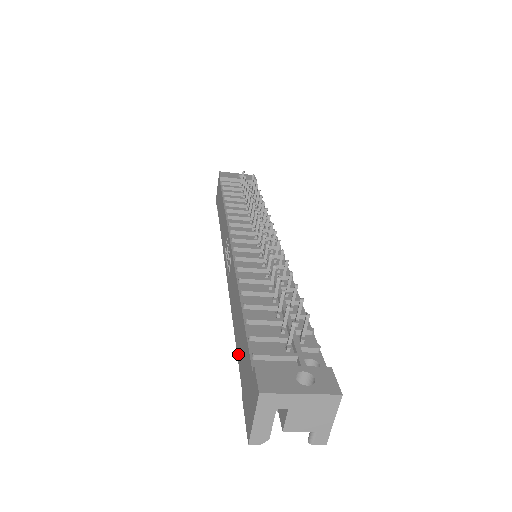
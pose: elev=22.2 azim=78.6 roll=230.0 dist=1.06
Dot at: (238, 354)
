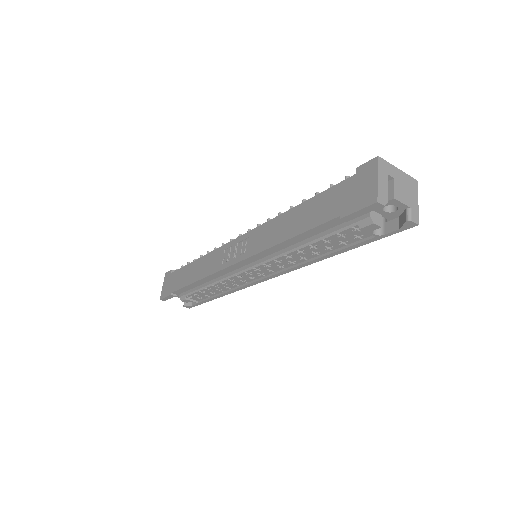
Dot at: (312, 224)
